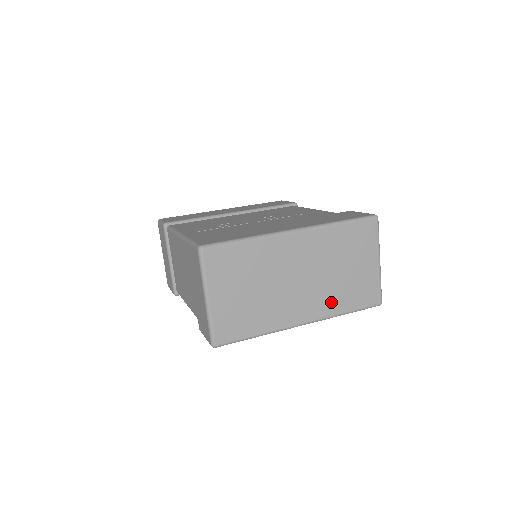
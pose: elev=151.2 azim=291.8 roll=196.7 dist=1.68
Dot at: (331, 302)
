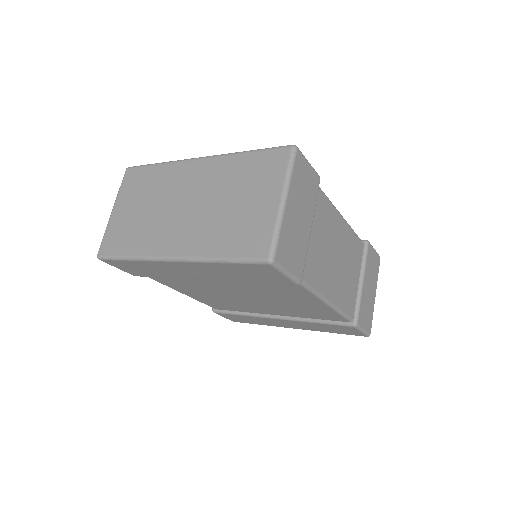
Dot at: (207, 239)
